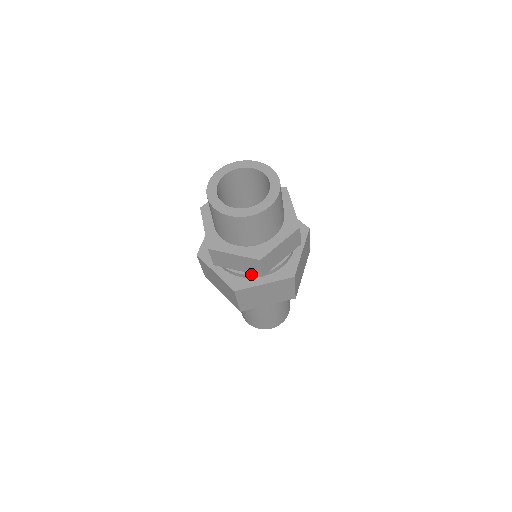
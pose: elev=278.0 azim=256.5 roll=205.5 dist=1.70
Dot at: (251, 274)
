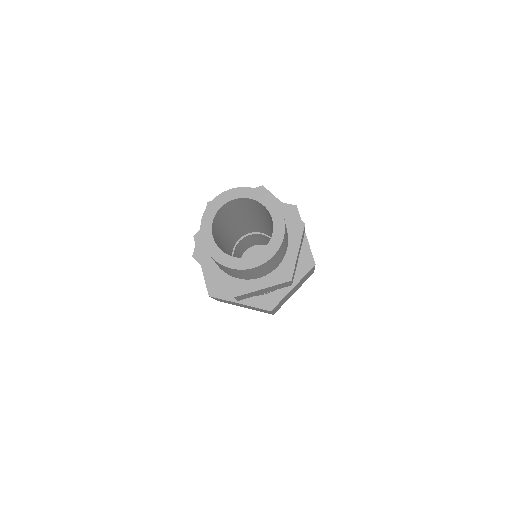
Dot at: occluded
